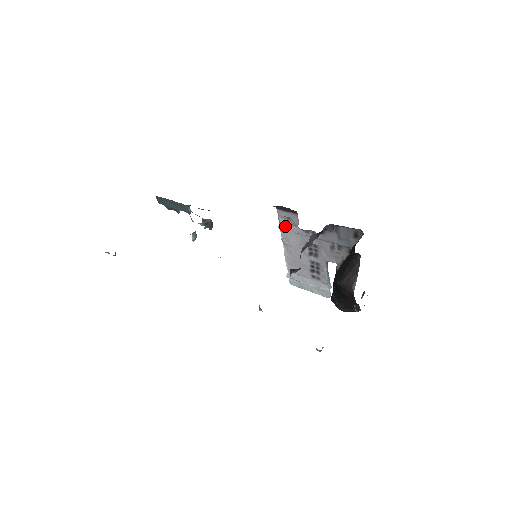
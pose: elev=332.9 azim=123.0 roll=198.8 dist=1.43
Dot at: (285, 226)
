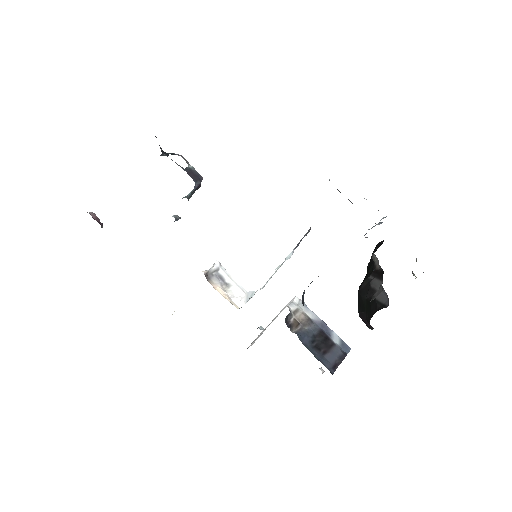
Dot at: occluded
